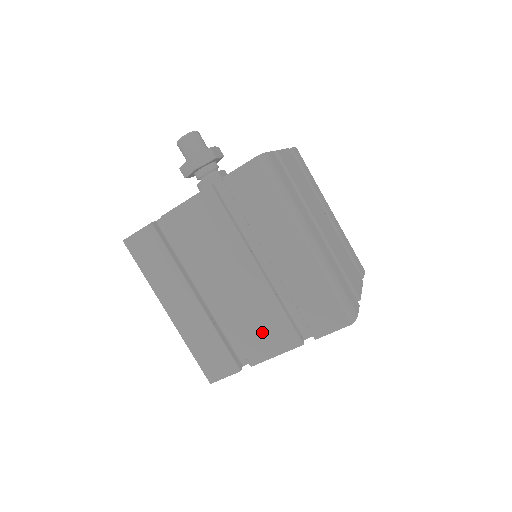
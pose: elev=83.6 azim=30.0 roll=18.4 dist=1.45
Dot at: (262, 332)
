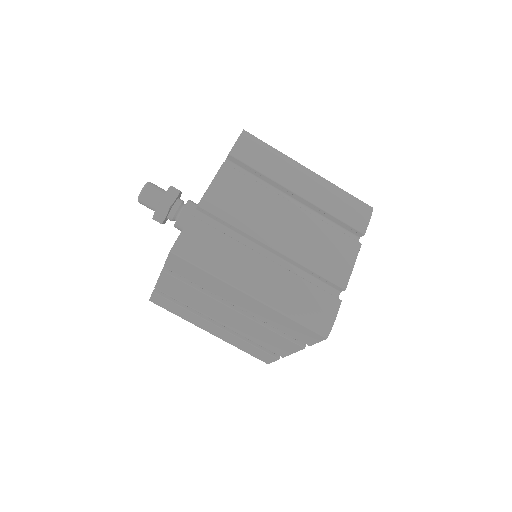
Dot at: (272, 342)
